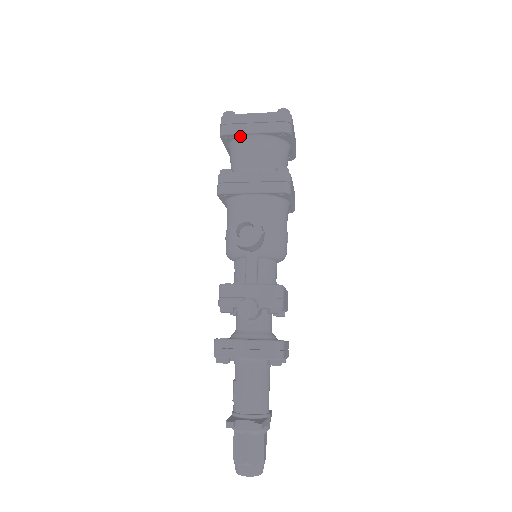
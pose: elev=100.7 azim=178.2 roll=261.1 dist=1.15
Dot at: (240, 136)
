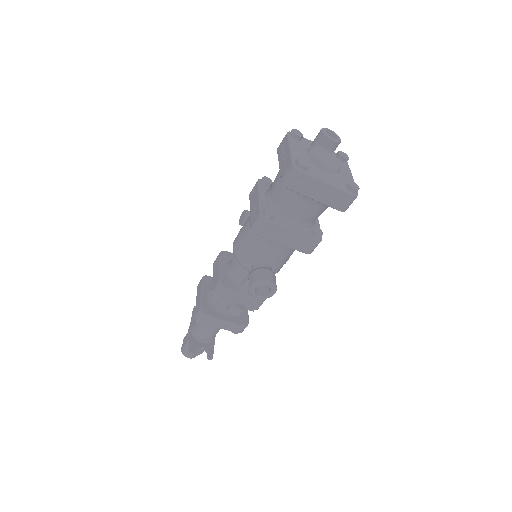
Dot at: (301, 192)
